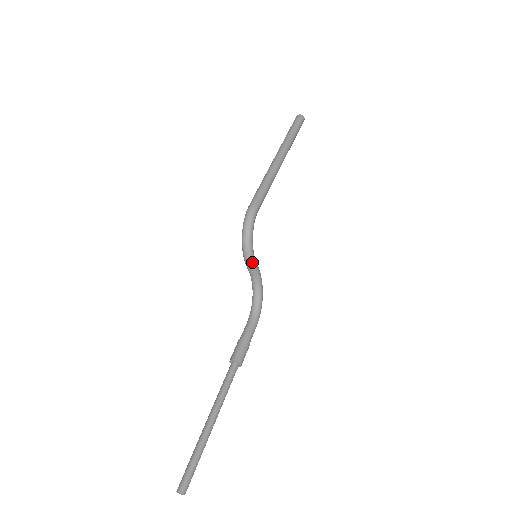
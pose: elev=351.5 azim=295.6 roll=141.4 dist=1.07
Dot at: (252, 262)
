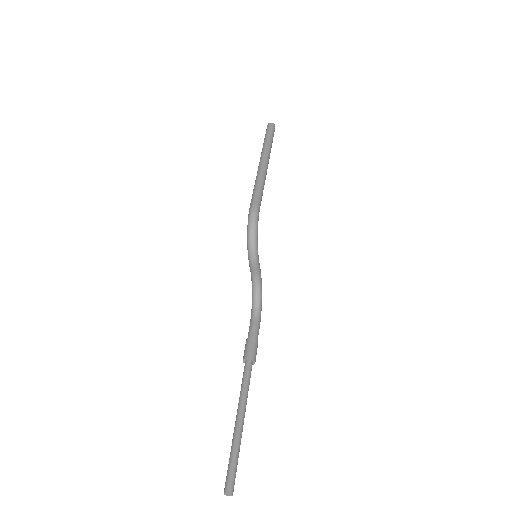
Dot at: (257, 261)
